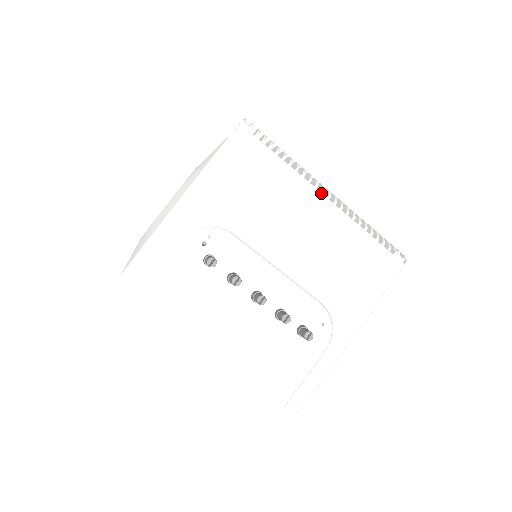
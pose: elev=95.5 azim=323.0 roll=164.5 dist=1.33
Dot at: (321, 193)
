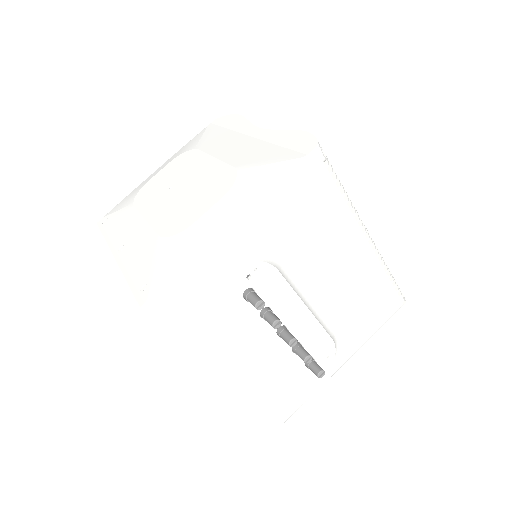
Dot at: (364, 234)
